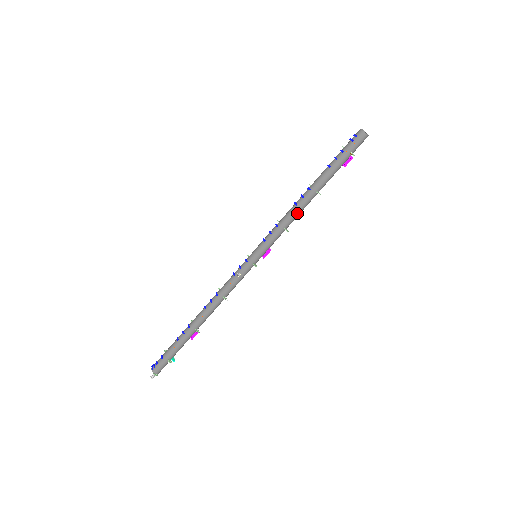
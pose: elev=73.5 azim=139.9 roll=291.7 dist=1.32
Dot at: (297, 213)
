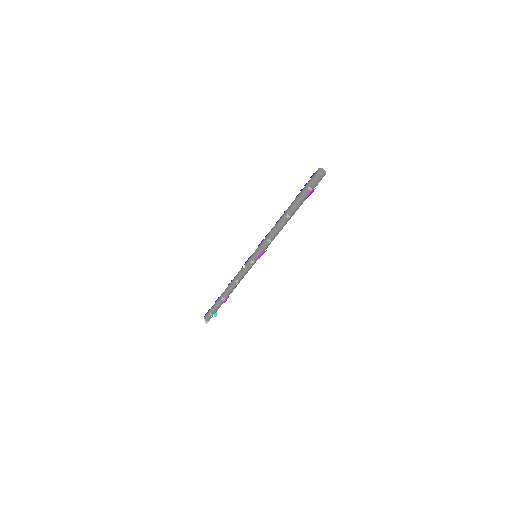
Dot at: (276, 229)
